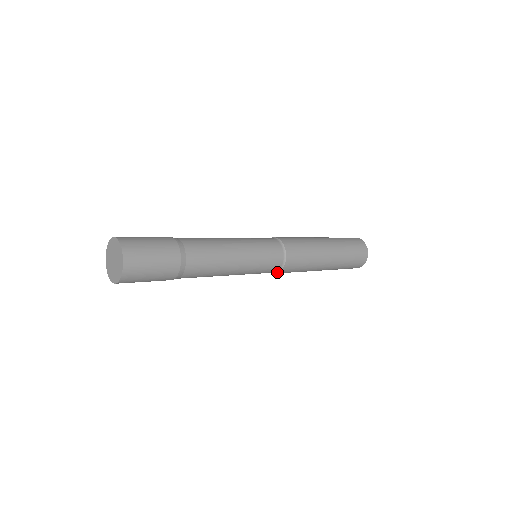
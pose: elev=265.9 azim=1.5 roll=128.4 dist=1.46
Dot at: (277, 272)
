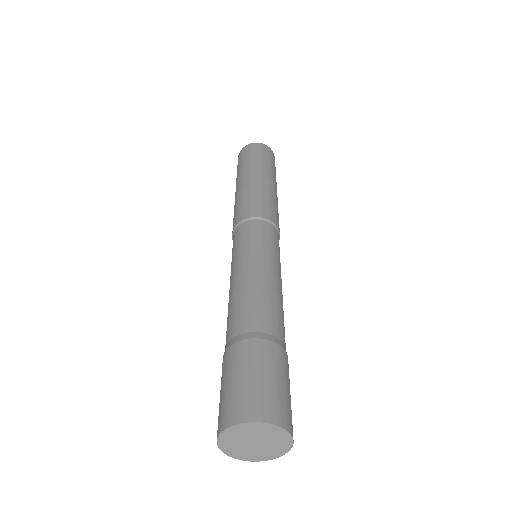
Dot at: occluded
